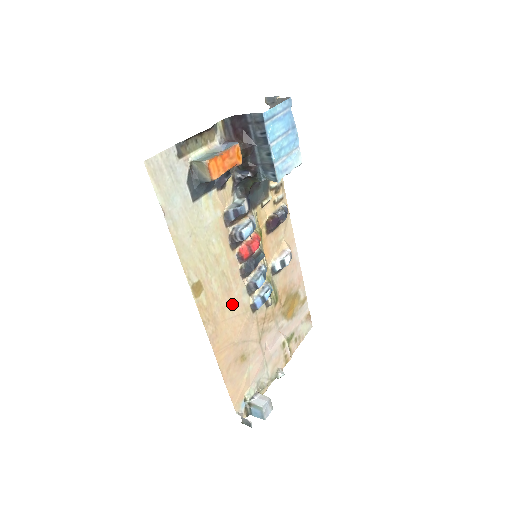
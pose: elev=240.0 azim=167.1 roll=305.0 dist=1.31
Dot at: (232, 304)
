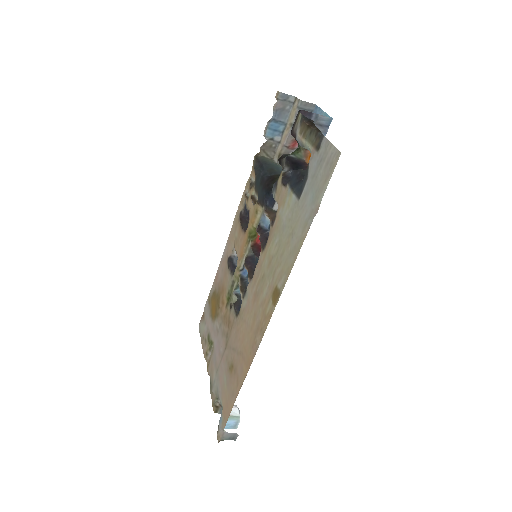
Dot at: (250, 309)
